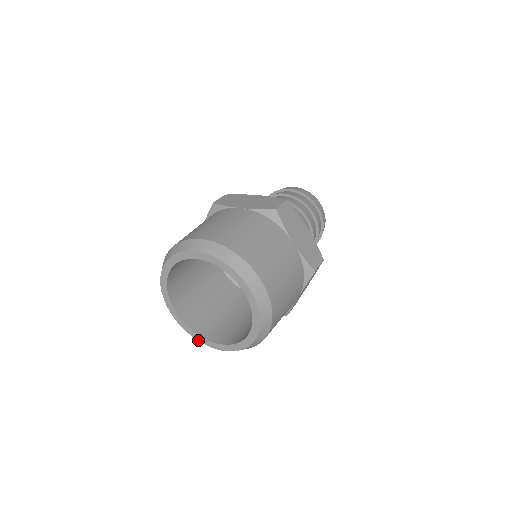
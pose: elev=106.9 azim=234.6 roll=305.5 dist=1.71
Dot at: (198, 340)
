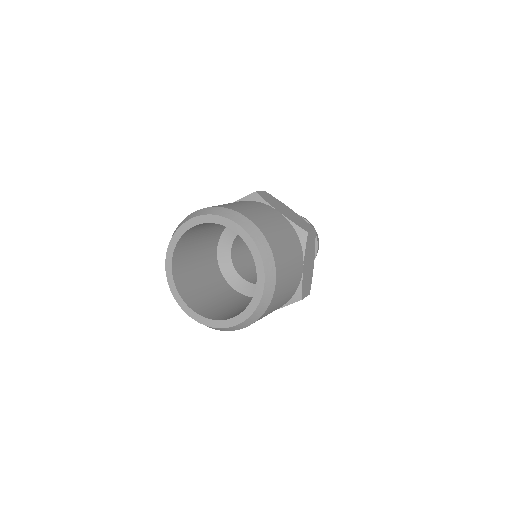
Dot at: (174, 296)
